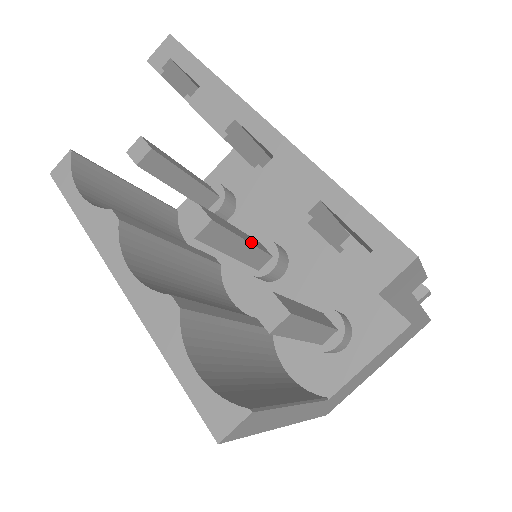
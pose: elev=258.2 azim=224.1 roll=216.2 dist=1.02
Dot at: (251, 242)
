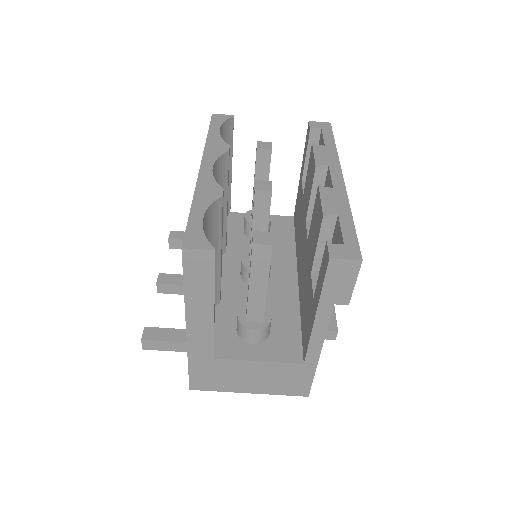
Dot at: occluded
